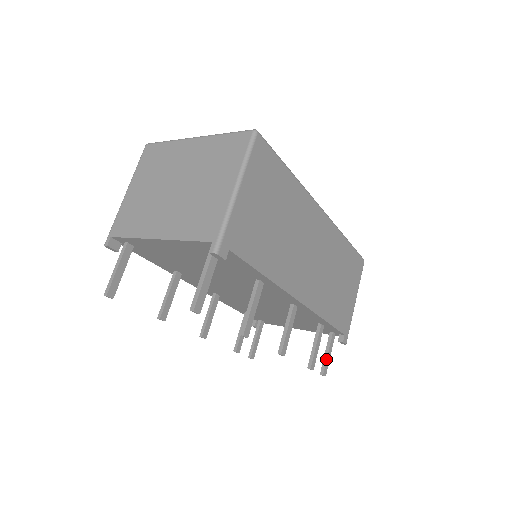
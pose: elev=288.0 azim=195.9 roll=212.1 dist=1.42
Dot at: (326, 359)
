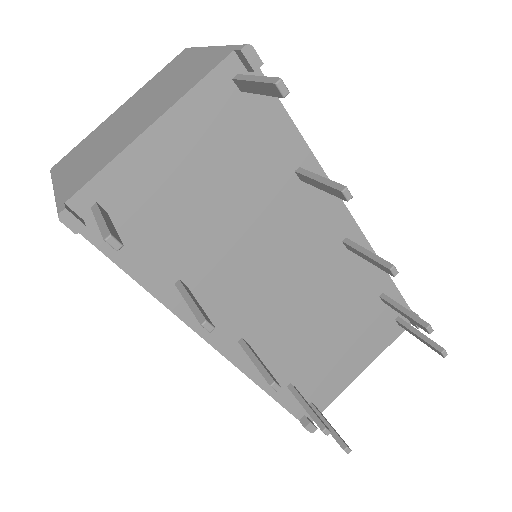
Dot at: (426, 337)
